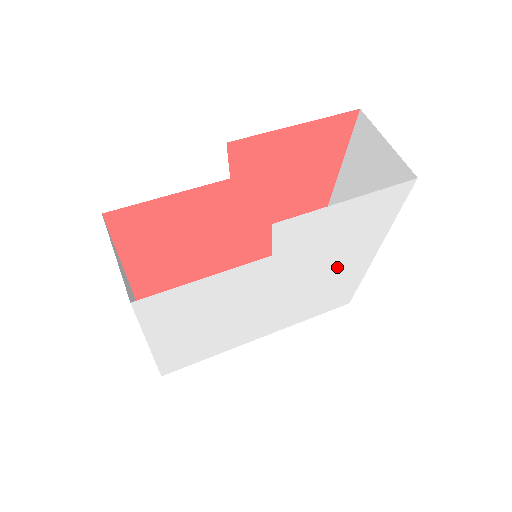
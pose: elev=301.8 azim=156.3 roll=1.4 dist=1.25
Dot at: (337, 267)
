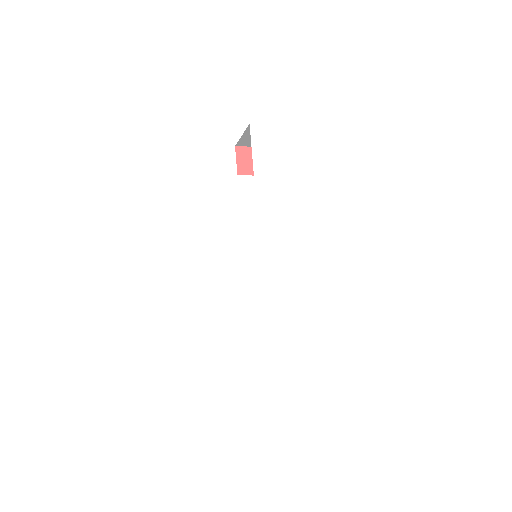
Dot at: (338, 250)
